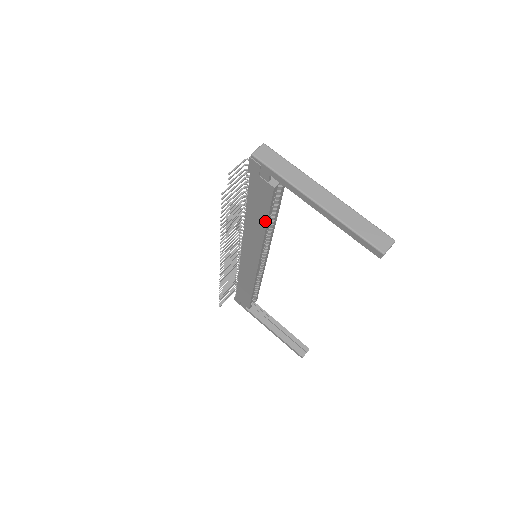
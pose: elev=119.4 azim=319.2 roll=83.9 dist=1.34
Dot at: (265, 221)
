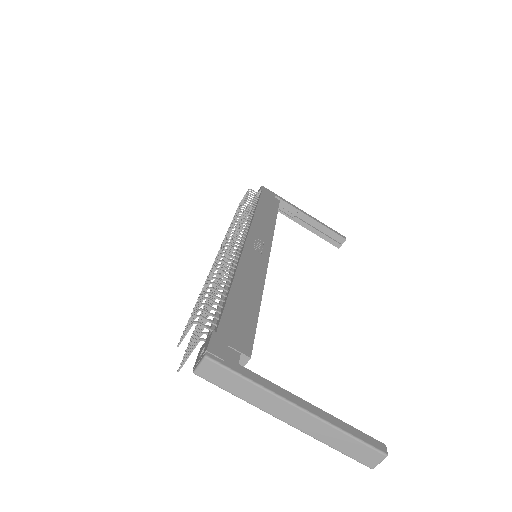
Dot at: occluded
